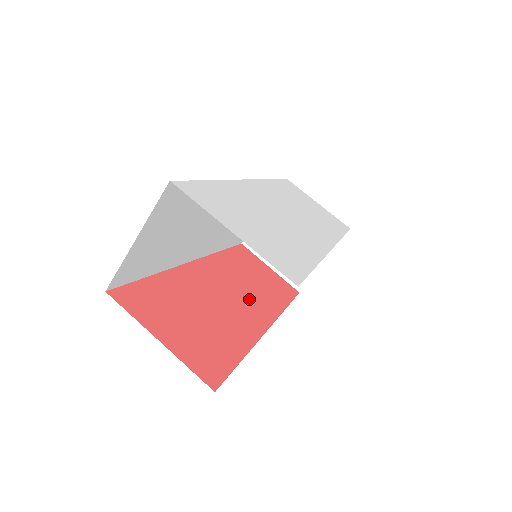
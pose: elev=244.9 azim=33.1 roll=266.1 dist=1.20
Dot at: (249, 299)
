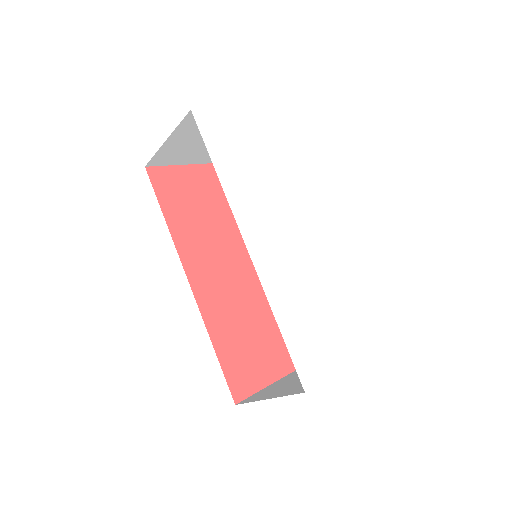
Dot at: (232, 249)
